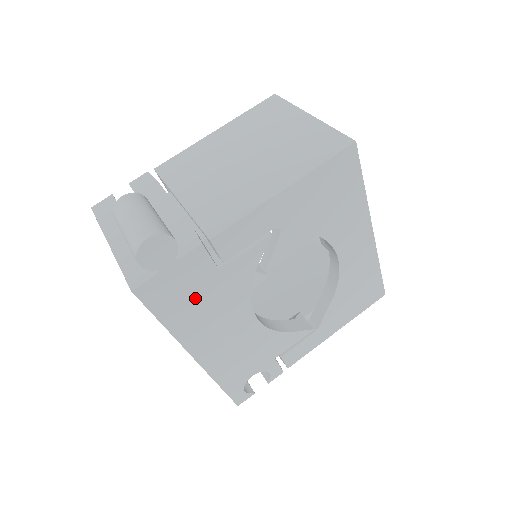
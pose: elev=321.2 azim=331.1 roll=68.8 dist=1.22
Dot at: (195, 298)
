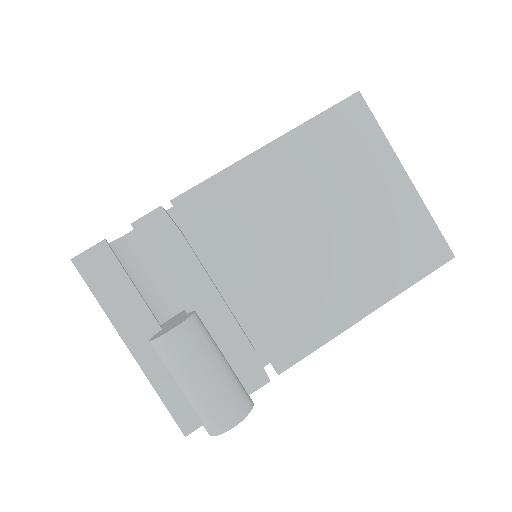
Dot at: occluded
